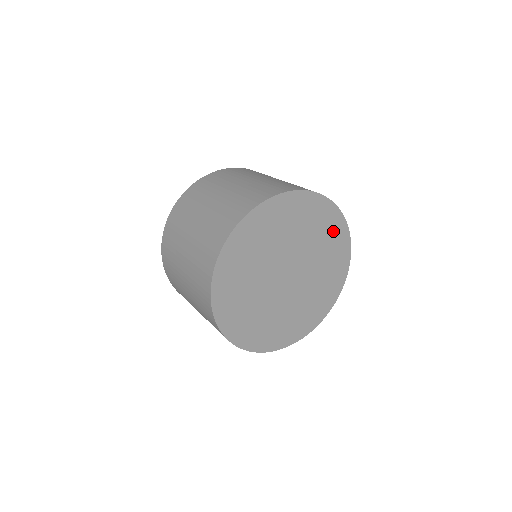
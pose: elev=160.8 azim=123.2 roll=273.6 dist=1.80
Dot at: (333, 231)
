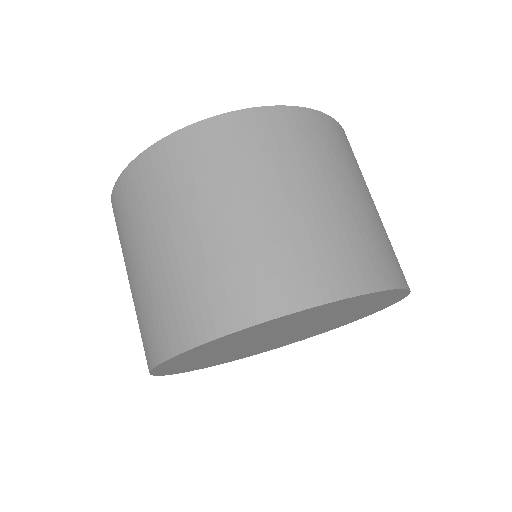
Dot at: (380, 303)
